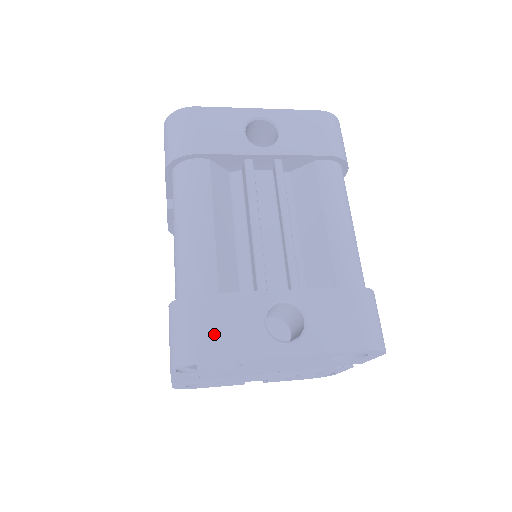
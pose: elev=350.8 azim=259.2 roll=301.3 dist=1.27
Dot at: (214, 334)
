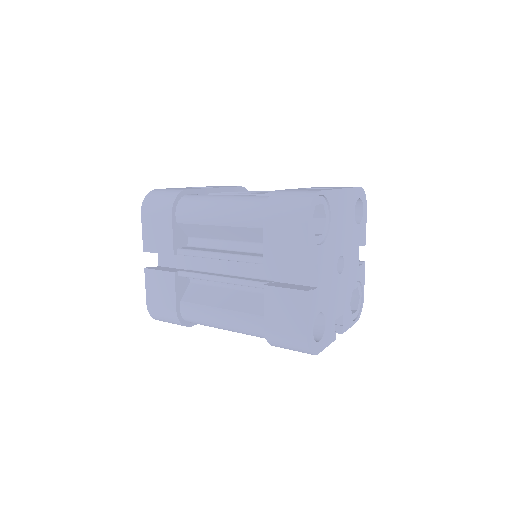
Dot at: (304, 190)
